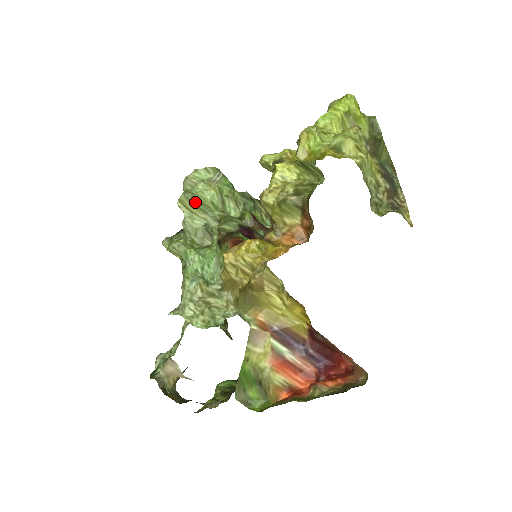
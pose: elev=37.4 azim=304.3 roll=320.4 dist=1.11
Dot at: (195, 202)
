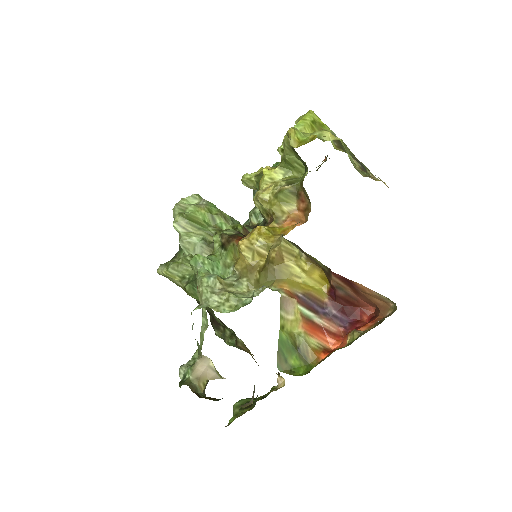
Dot at: (190, 221)
